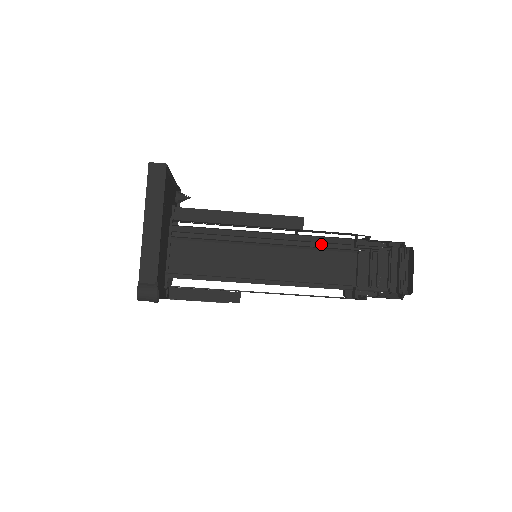
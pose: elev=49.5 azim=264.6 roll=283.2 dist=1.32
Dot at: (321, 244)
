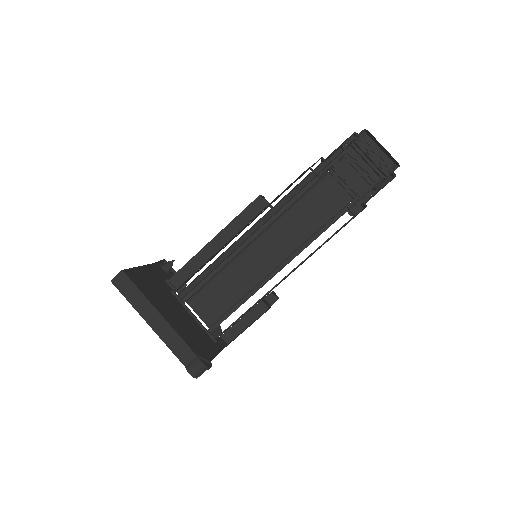
Dot at: (296, 196)
